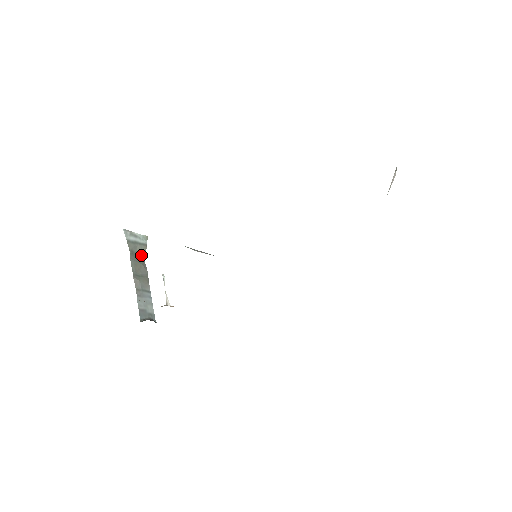
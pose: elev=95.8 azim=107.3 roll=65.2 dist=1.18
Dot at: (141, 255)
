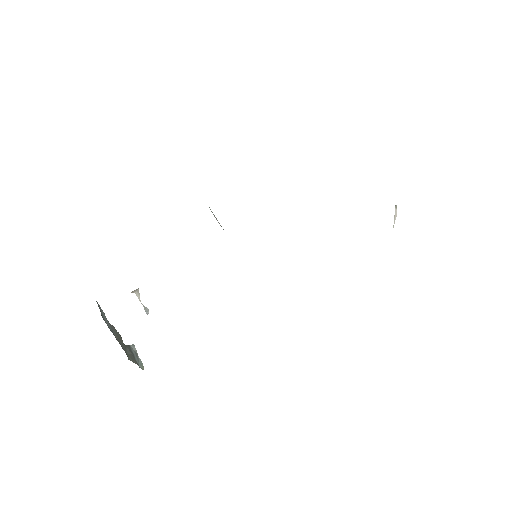
Dot at: (128, 358)
